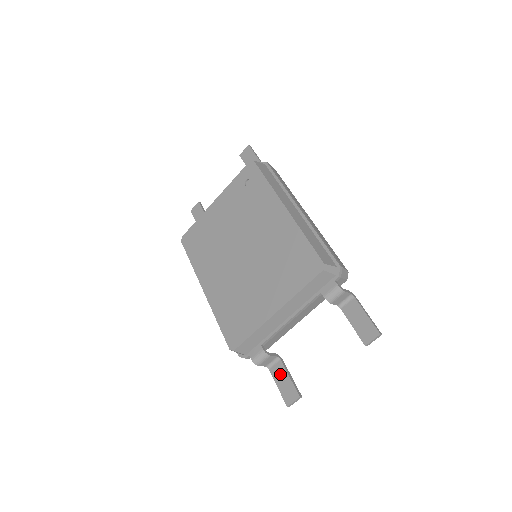
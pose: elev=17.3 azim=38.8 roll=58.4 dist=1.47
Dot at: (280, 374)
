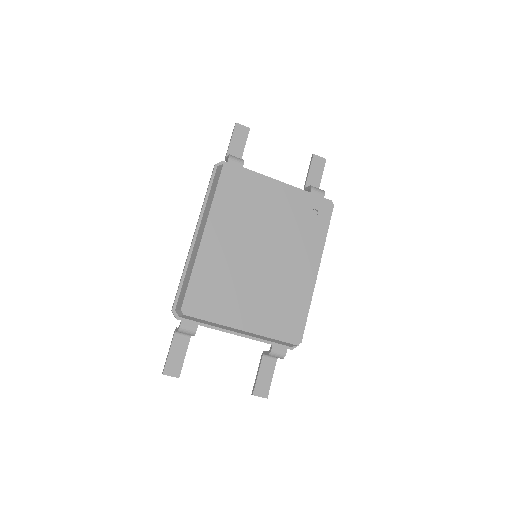
Dot at: (180, 347)
